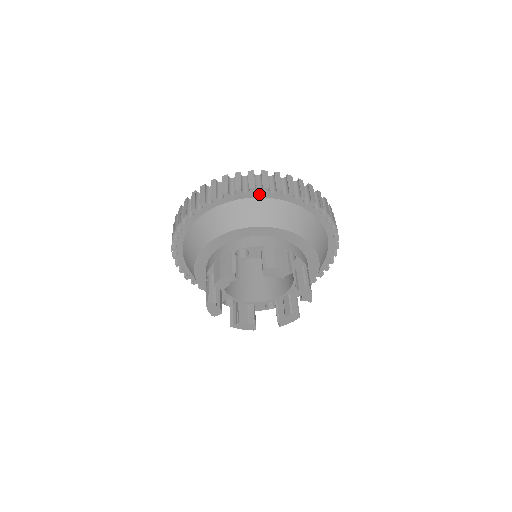
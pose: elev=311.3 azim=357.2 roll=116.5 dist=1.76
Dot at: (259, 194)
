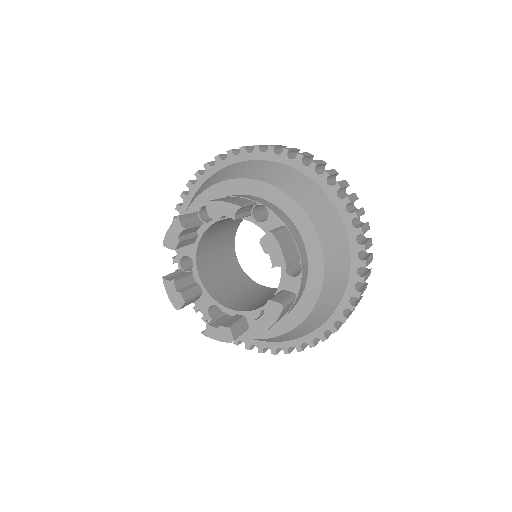
Dot at: (238, 157)
